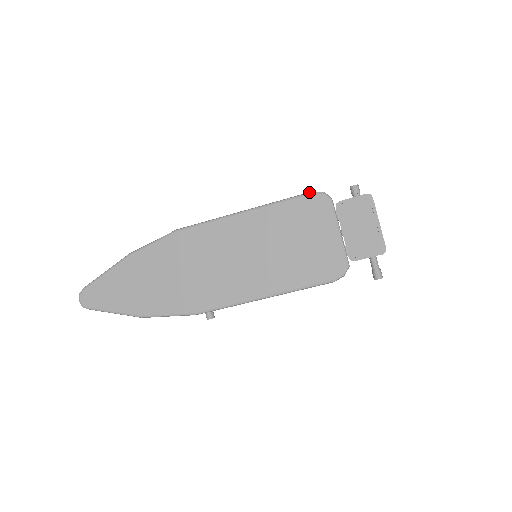
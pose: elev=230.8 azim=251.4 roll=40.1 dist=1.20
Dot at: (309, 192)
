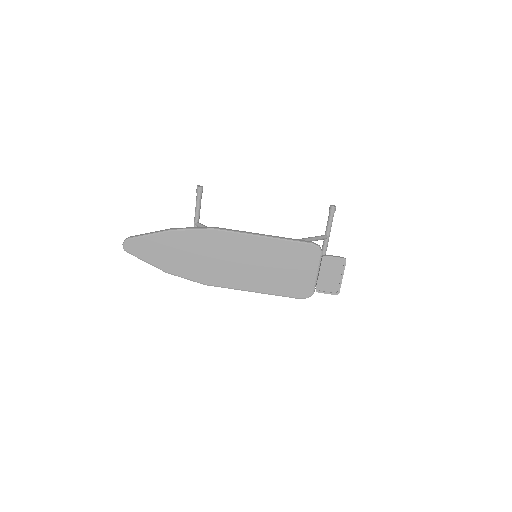
Dot at: (311, 243)
